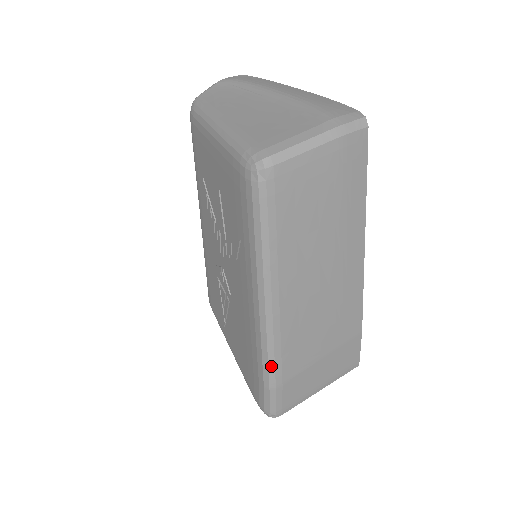
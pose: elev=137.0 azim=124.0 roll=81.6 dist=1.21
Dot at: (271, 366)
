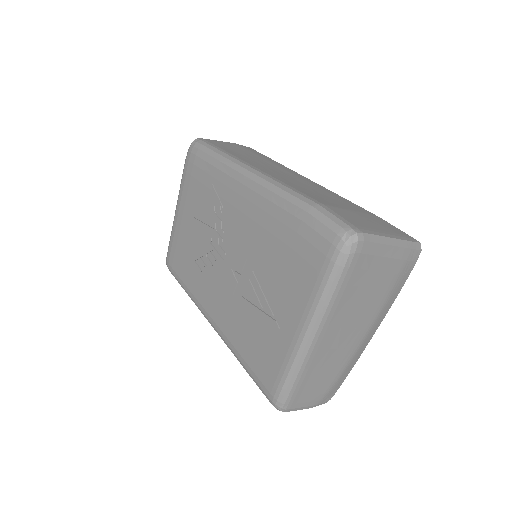
Dot at: (294, 194)
